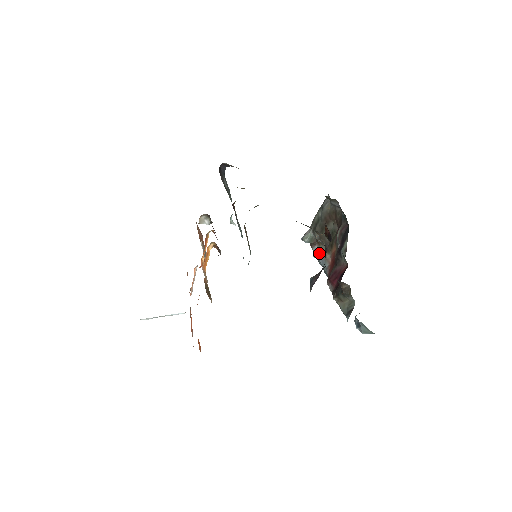
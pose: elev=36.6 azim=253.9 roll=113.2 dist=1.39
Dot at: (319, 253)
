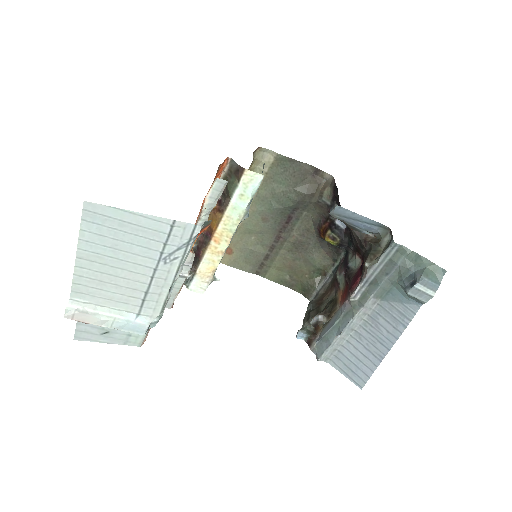
Dot at: (324, 330)
